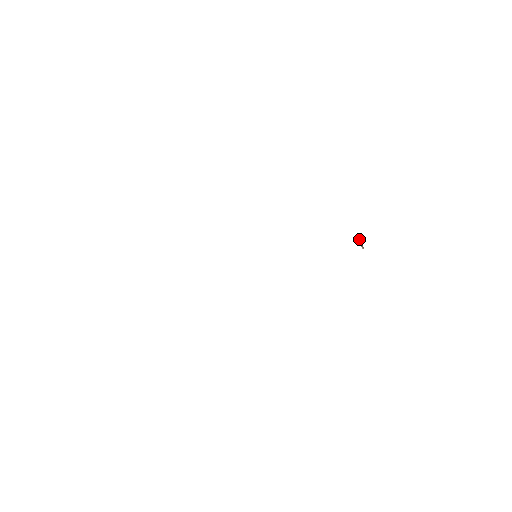
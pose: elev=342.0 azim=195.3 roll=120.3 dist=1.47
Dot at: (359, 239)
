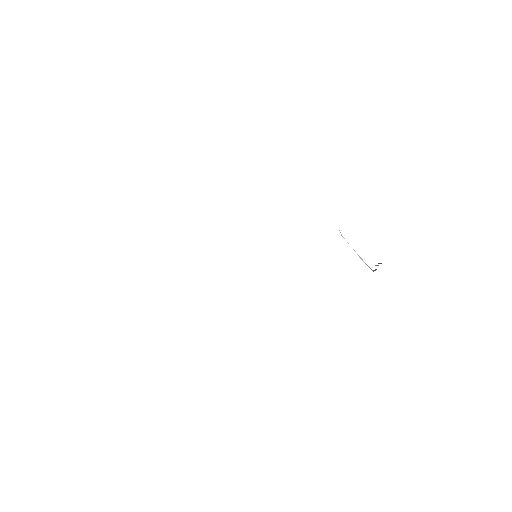
Dot at: (376, 269)
